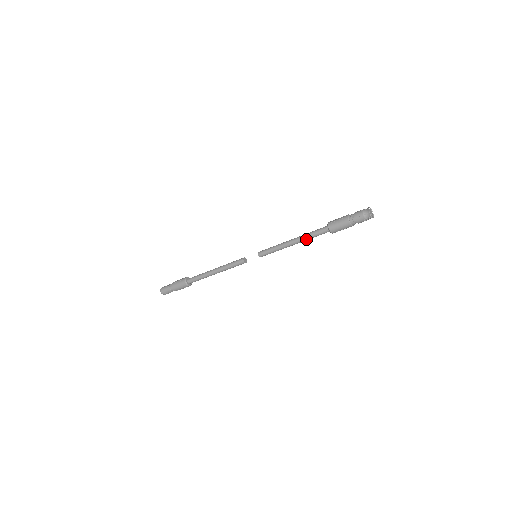
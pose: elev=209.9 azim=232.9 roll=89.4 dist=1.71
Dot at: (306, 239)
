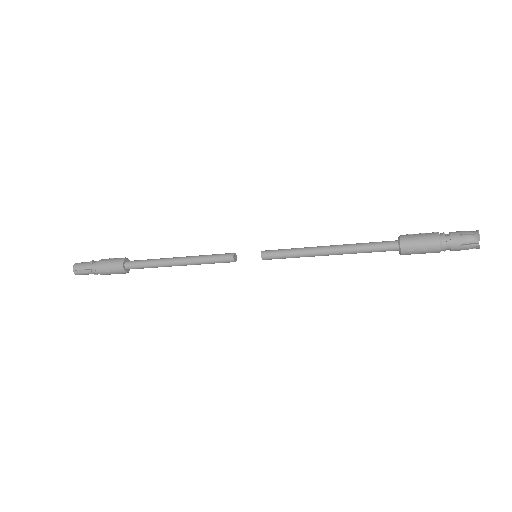
Dot at: (352, 249)
